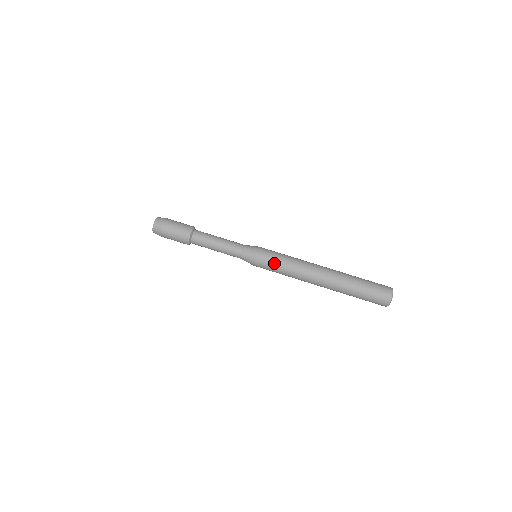
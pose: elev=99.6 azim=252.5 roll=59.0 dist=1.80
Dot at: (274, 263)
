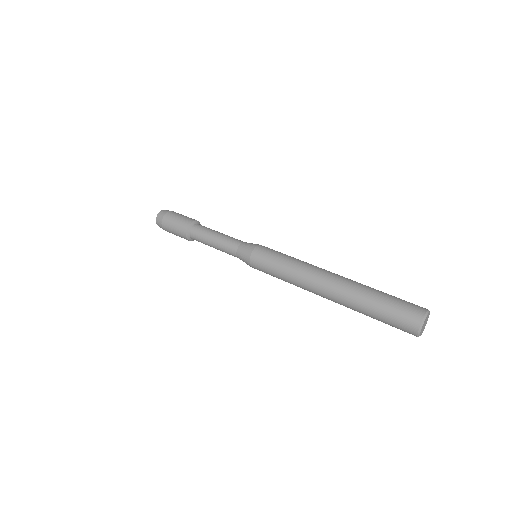
Dot at: (277, 253)
